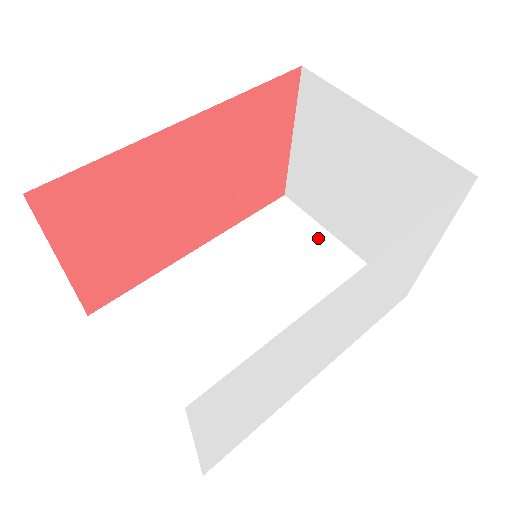
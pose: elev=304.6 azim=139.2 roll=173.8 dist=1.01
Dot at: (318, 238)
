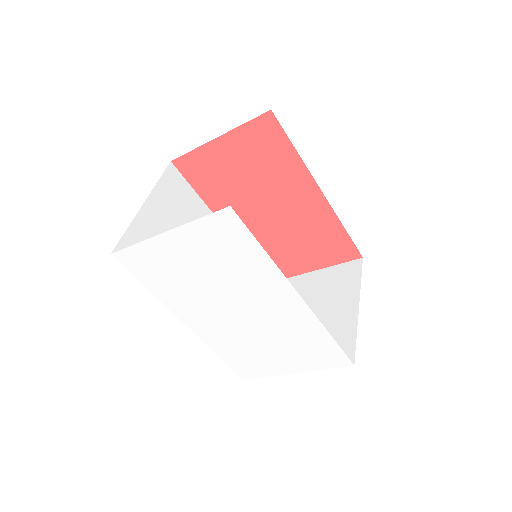
Dot at: occluded
